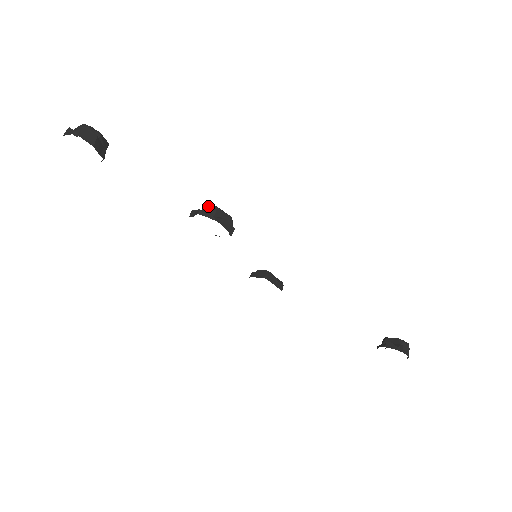
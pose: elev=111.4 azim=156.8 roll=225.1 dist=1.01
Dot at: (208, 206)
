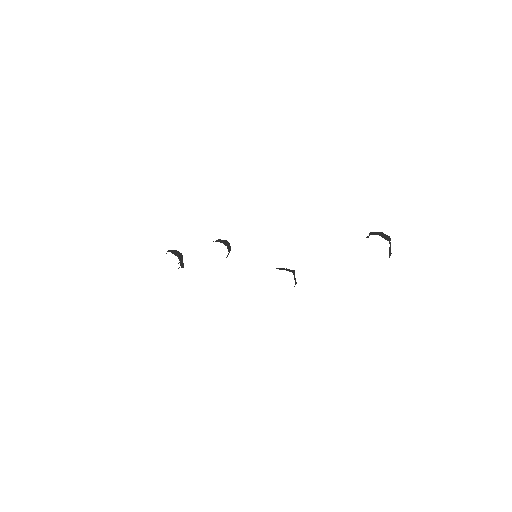
Dot at: occluded
